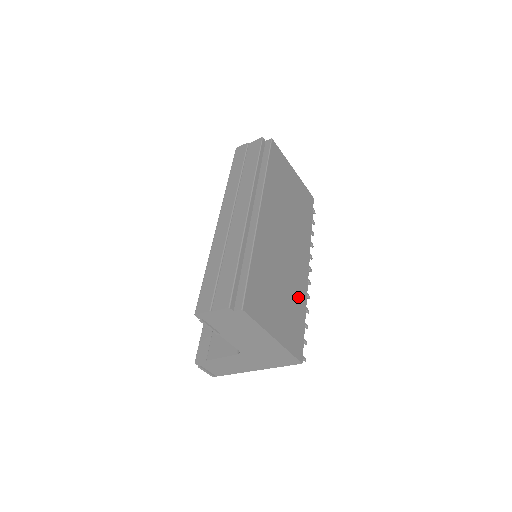
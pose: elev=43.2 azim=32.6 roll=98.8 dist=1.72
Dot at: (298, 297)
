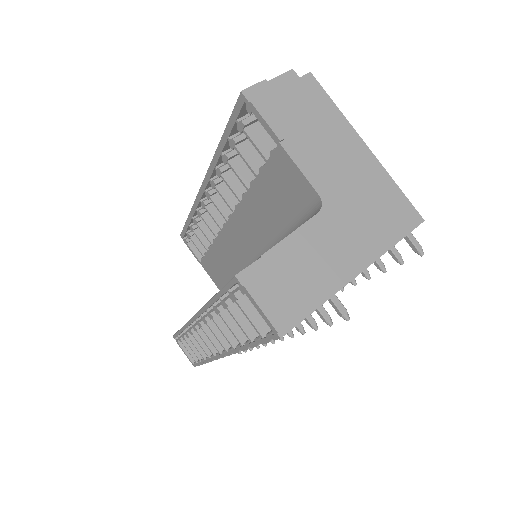
Dot at: occluded
